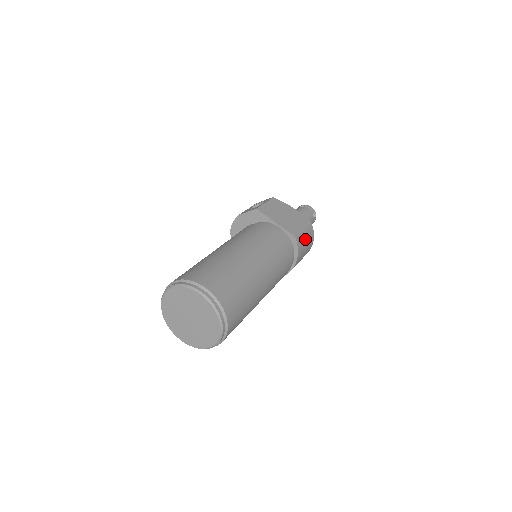
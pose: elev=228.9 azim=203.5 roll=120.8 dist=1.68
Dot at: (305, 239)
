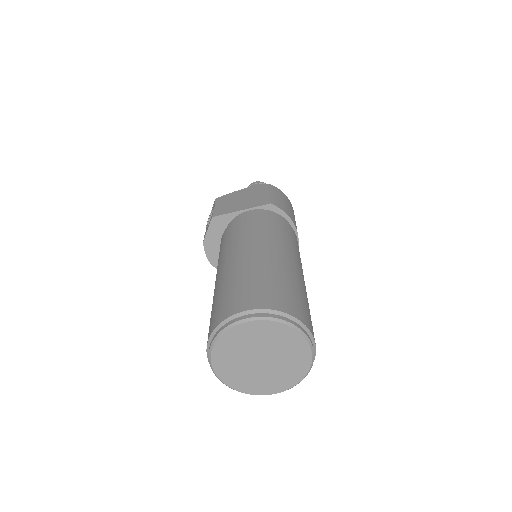
Dot at: (280, 200)
